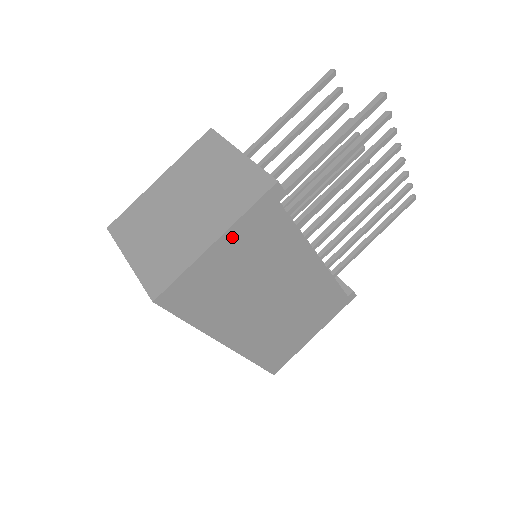
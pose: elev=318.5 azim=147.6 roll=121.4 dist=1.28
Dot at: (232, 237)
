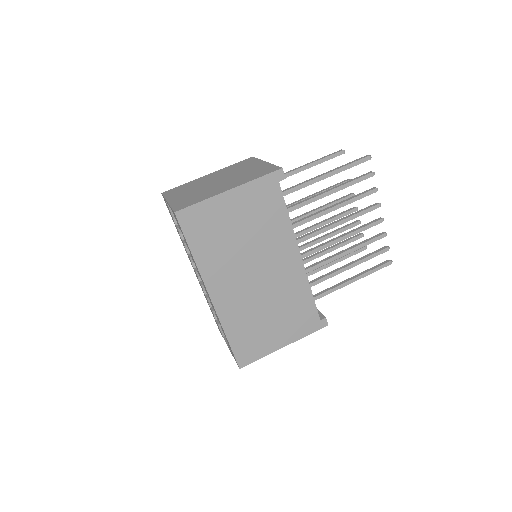
Dot at: (242, 193)
